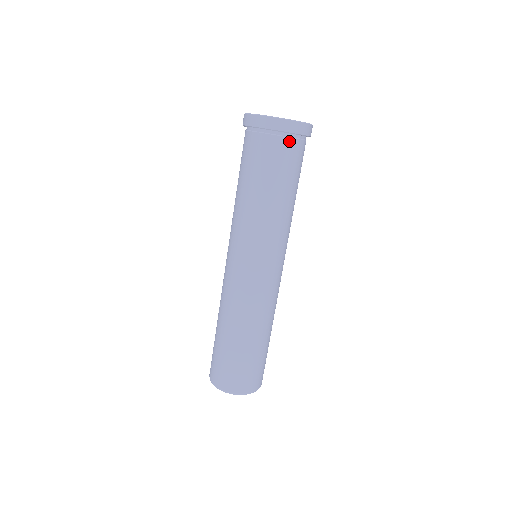
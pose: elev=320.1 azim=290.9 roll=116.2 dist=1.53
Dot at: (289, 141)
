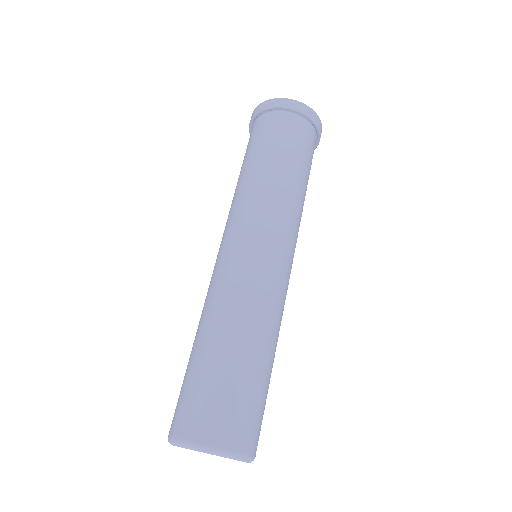
Dot at: (285, 117)
